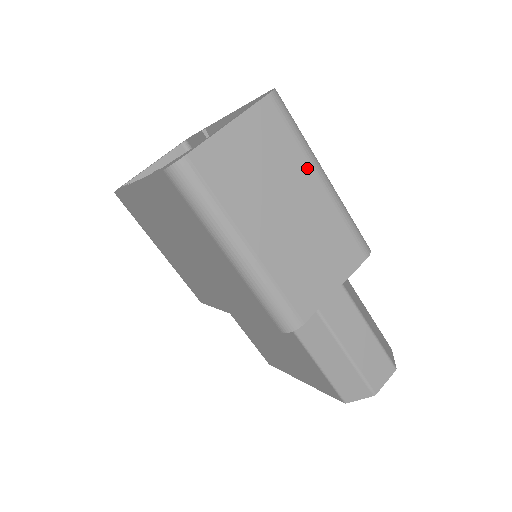
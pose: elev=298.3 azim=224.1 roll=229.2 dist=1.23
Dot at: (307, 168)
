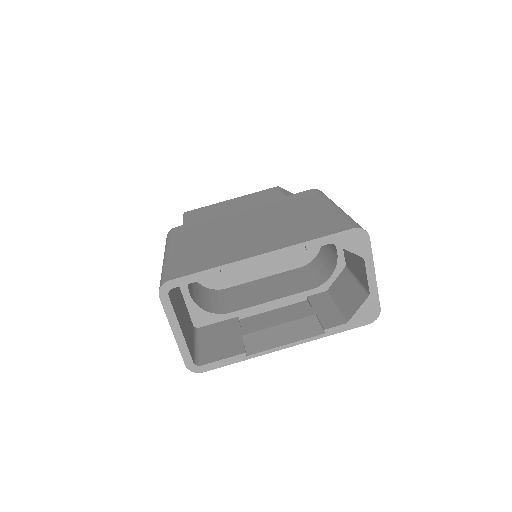
Dot at: occluded
